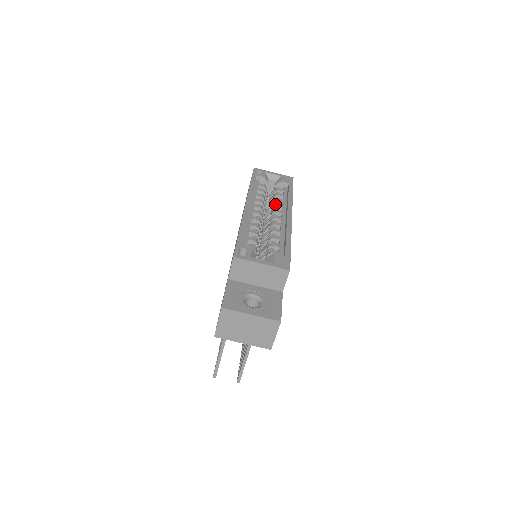
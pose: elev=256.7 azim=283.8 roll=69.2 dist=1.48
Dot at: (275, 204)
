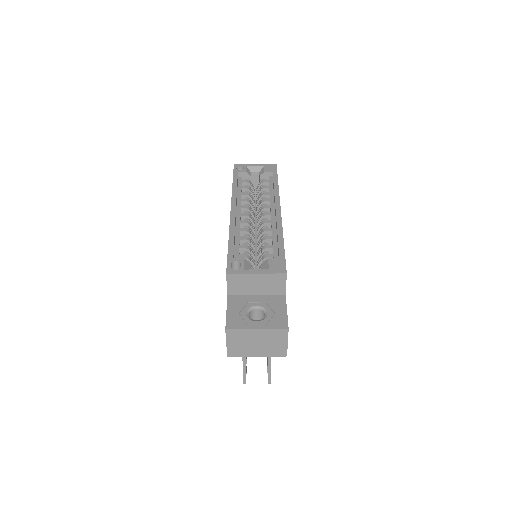
Dot at: (262, 199)
